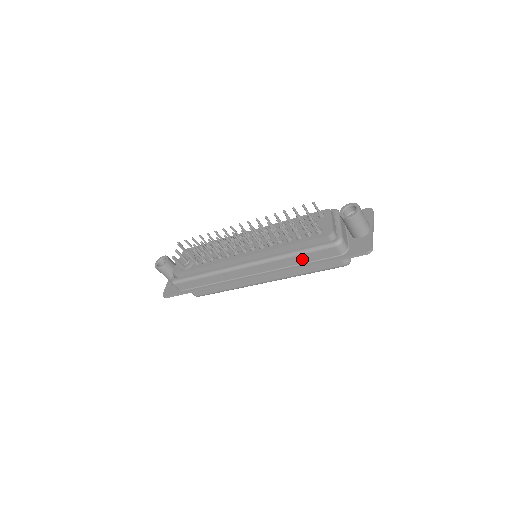
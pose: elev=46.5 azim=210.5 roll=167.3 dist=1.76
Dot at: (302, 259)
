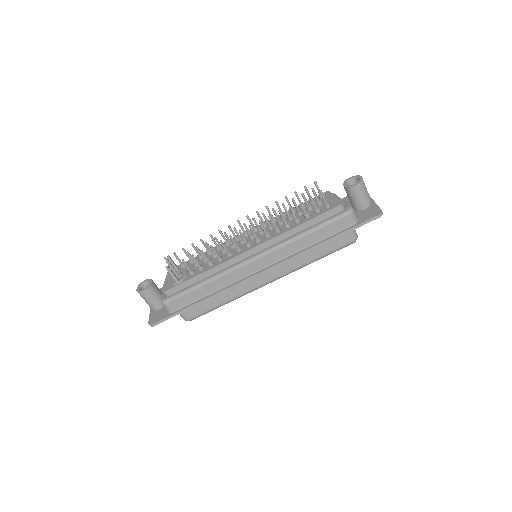
Dot at: (315, 237)
